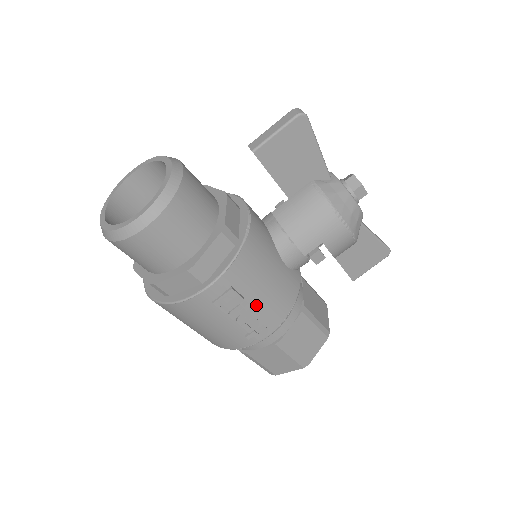
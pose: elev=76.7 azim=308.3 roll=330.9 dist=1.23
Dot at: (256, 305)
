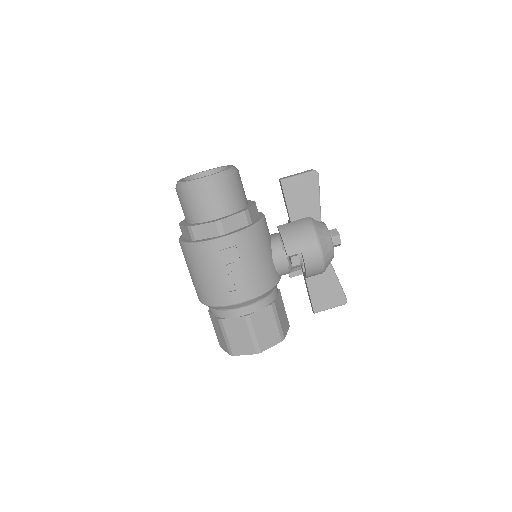
Dot at: (245, 270)
